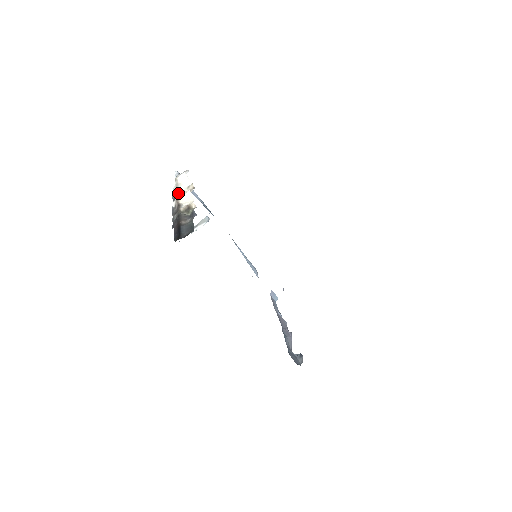
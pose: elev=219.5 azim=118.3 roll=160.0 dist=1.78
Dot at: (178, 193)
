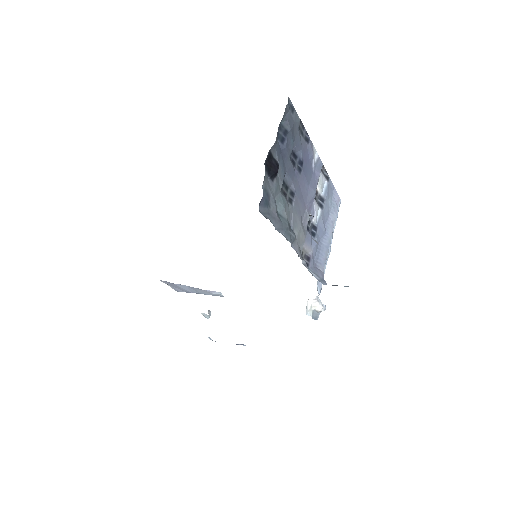
Dot at: occluded
